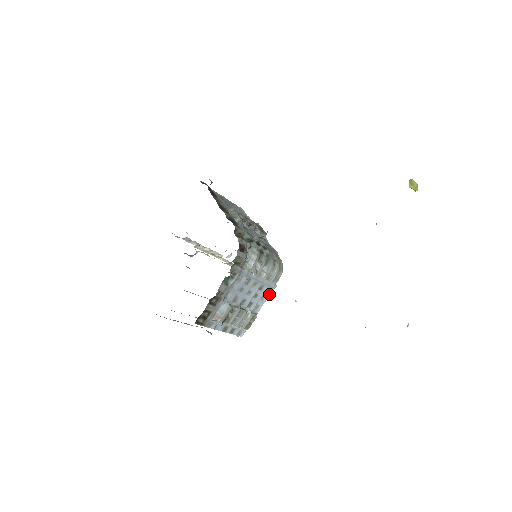
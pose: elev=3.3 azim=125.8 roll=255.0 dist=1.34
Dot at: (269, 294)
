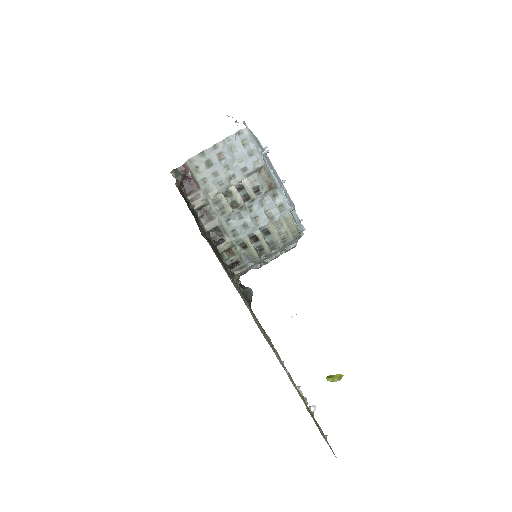
Dot at: (299, 238)
